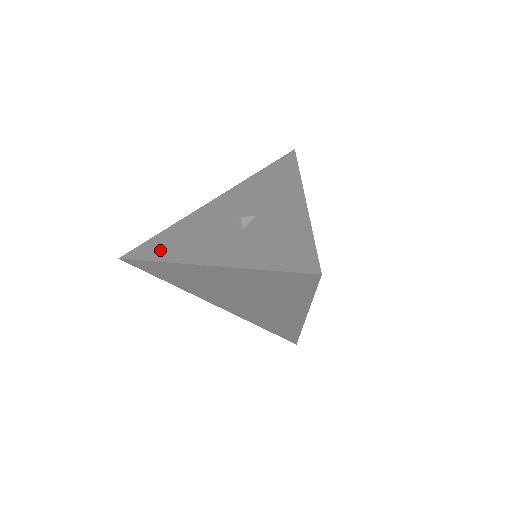
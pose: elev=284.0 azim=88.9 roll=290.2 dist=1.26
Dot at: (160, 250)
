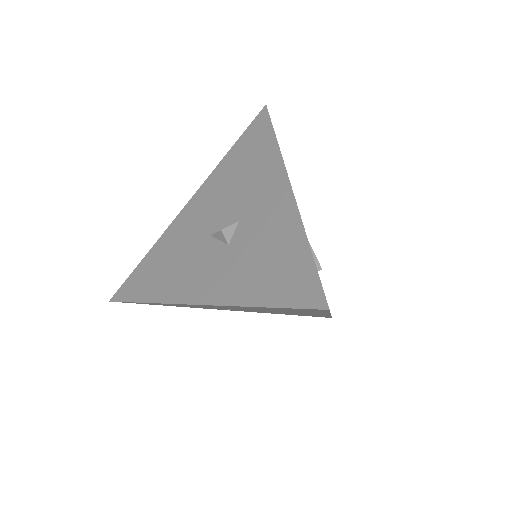
Dot at: (147, 285)
